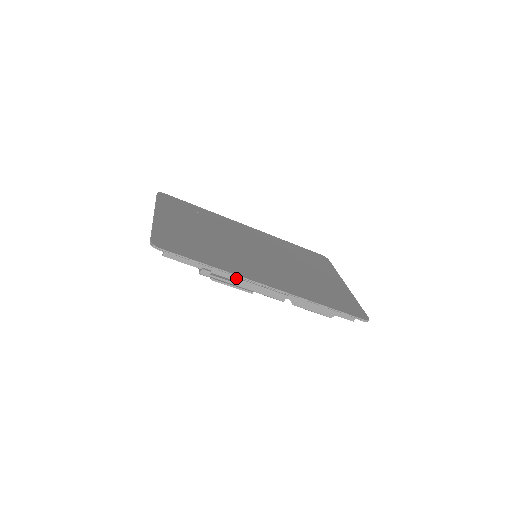
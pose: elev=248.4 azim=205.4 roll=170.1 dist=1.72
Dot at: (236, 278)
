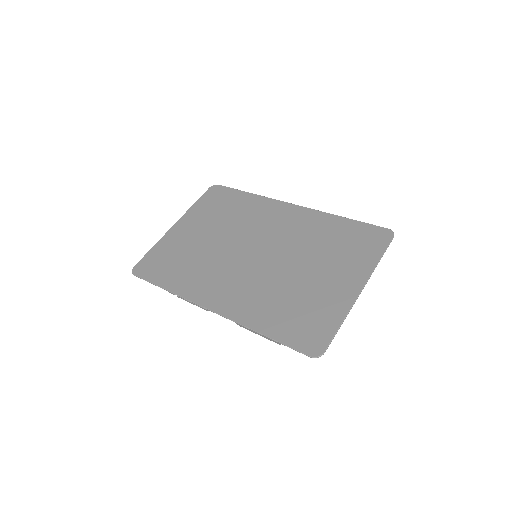
Dot at: occluded
